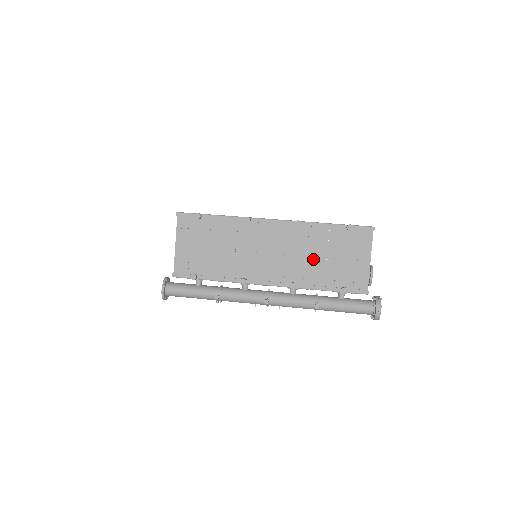
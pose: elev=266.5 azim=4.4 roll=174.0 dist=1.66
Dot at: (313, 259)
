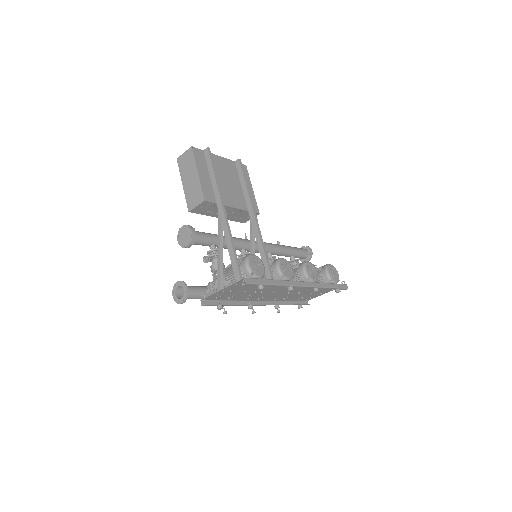
Dot at: (300, 293)
